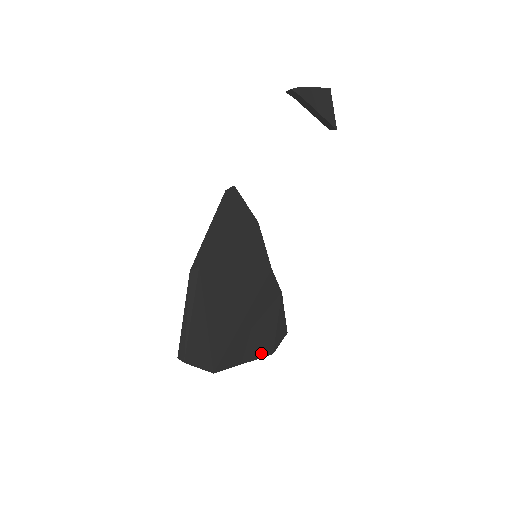
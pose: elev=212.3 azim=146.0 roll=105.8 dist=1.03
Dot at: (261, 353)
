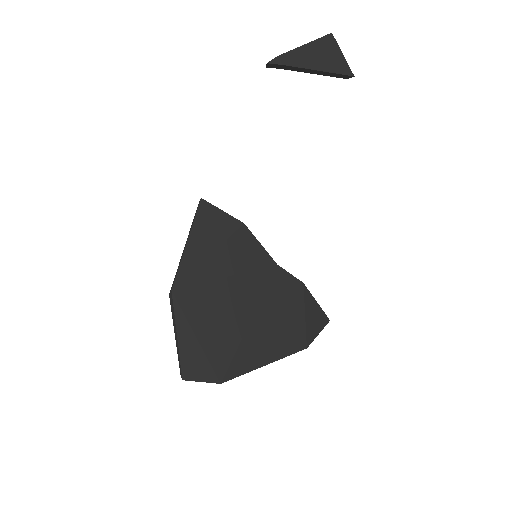
Dot at: (287, 351)
